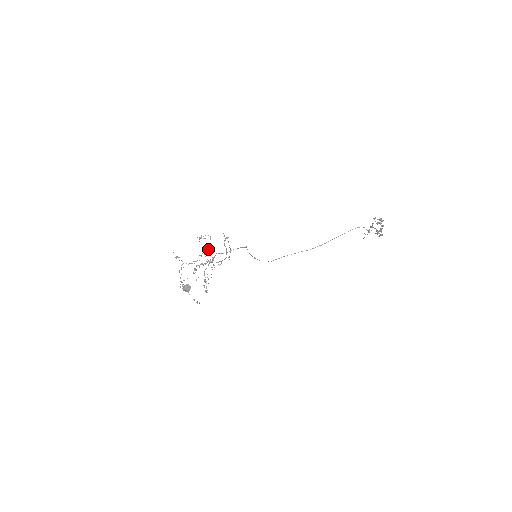
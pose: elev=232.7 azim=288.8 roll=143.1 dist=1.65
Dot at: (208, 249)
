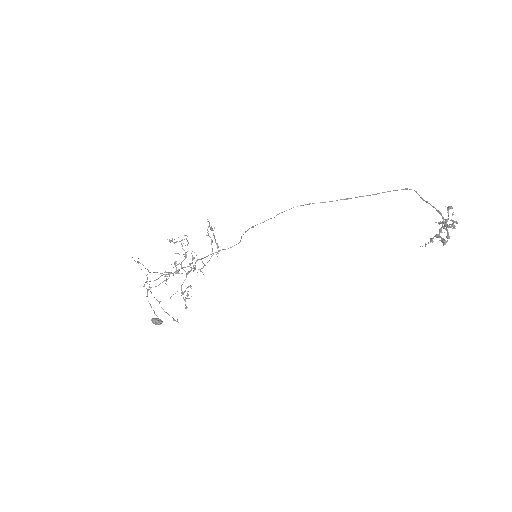
Dot at: occluded
